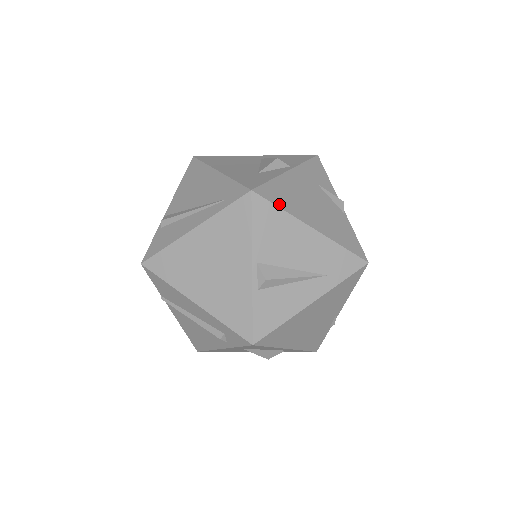
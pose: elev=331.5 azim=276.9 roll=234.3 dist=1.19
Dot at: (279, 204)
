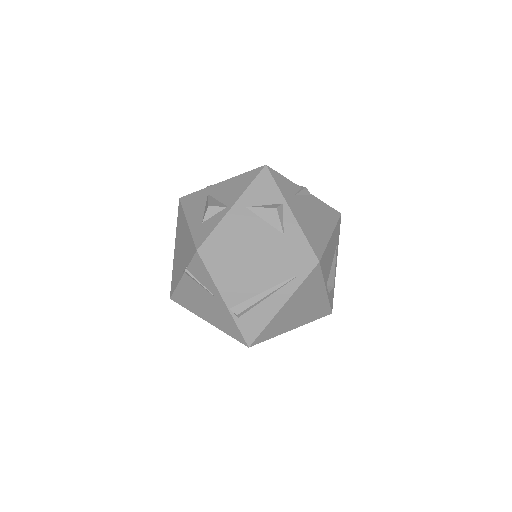
Dot at: (323, 248)
